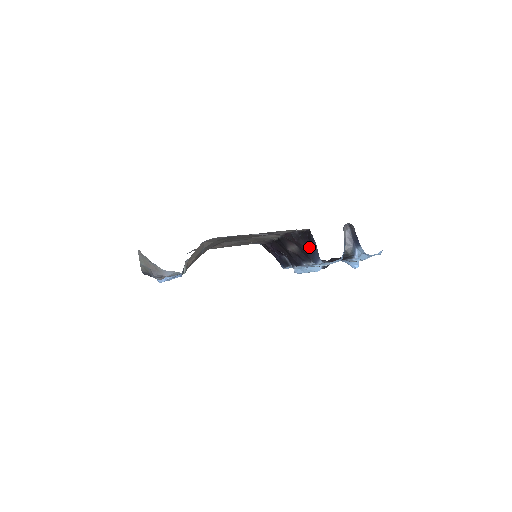
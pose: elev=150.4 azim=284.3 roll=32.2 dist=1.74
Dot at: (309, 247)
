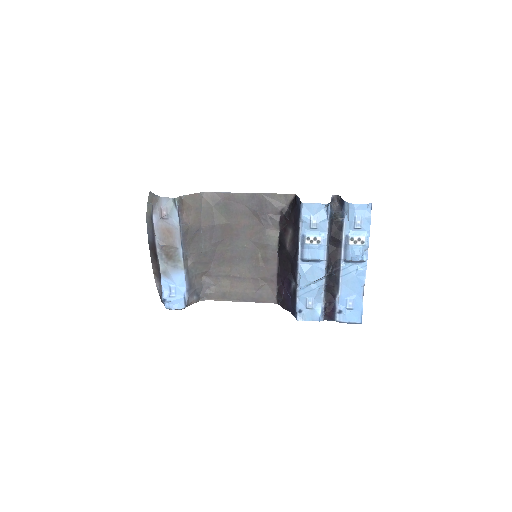
Dot at: (296, 211)
